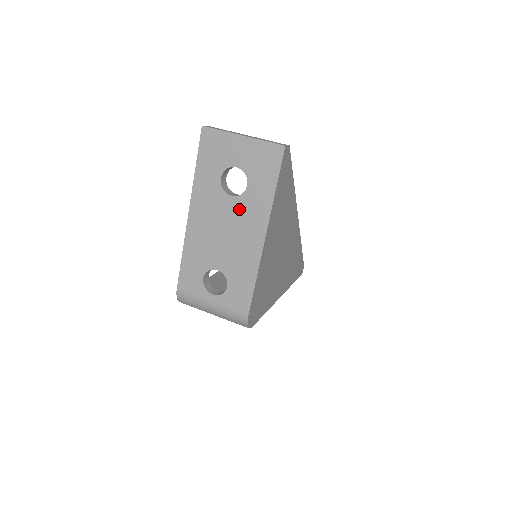
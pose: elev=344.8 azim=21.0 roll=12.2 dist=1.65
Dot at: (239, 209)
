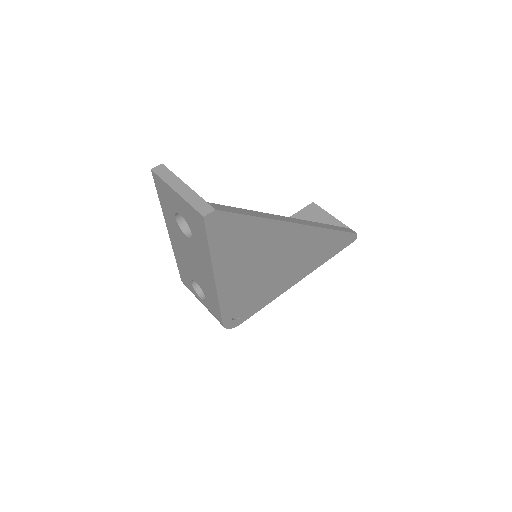
Dot at: (193, 249)
